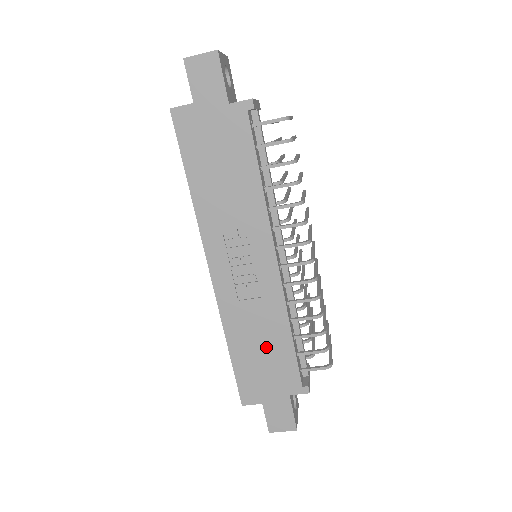
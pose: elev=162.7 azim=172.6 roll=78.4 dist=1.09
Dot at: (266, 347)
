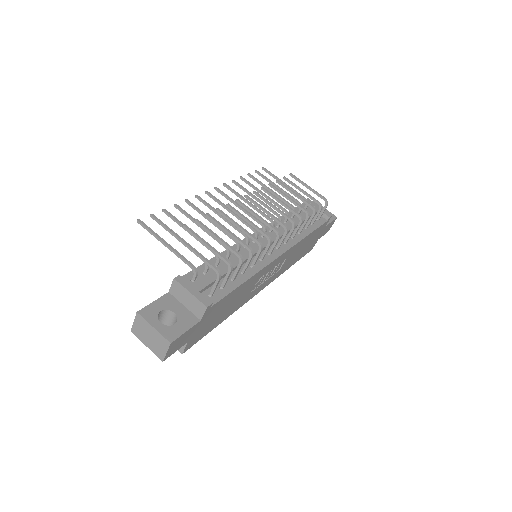
Dot at: occluded
